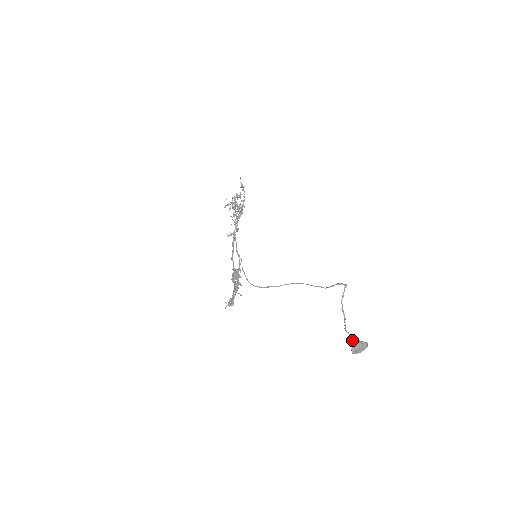
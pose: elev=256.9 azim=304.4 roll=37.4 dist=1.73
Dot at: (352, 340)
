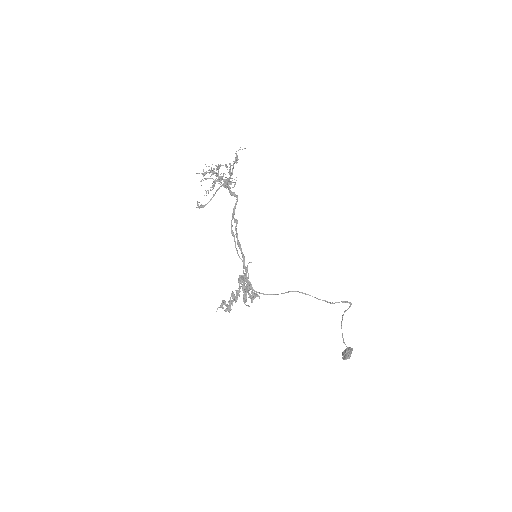
Dot at: (348, 351)
